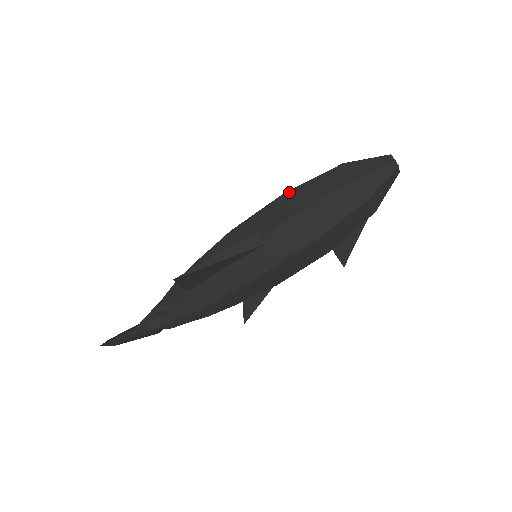
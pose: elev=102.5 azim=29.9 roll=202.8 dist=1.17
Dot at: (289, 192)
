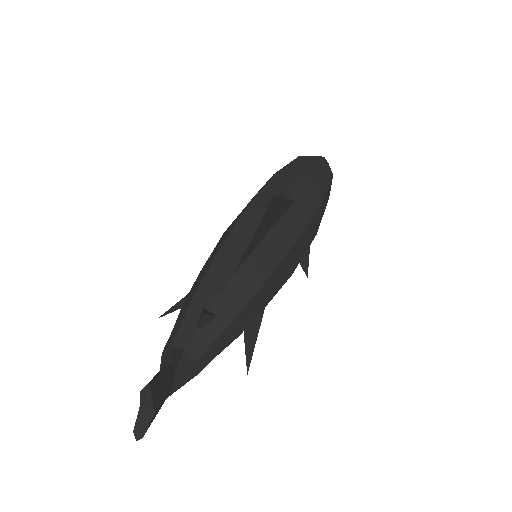
Dot at: (278, 172)
